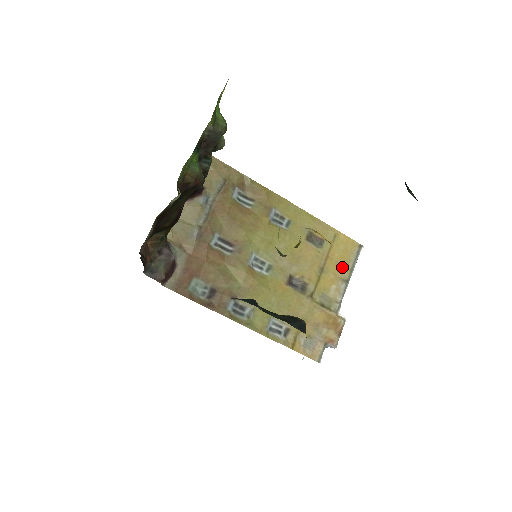
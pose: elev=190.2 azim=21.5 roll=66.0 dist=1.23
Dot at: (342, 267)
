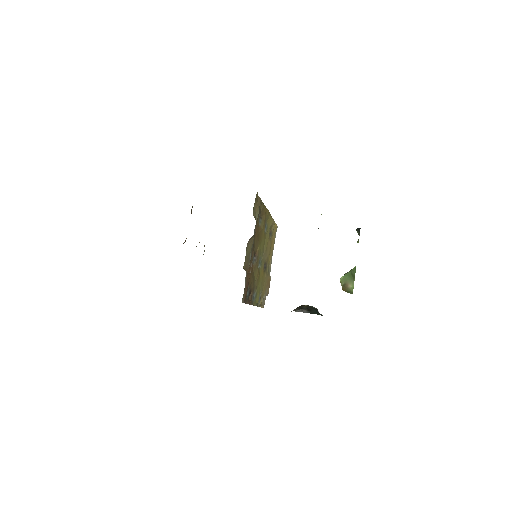
Dot at: (273, 245)
